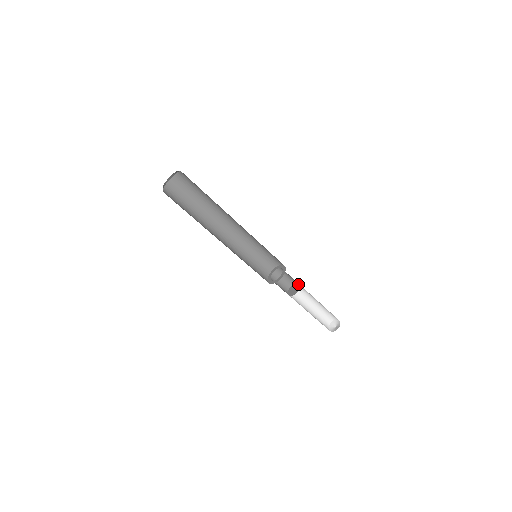
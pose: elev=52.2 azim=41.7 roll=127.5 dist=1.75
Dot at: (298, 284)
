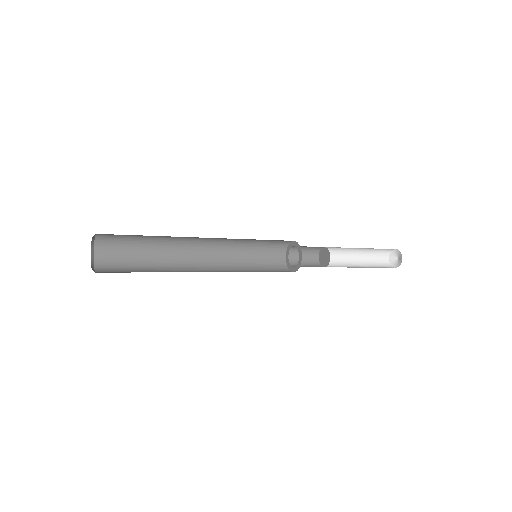
Dot at: (329, 257)
